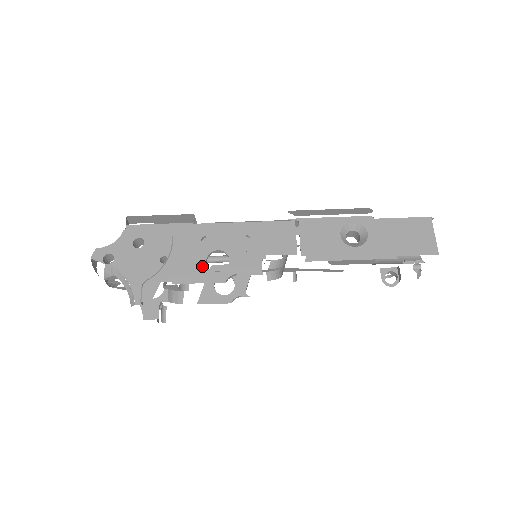
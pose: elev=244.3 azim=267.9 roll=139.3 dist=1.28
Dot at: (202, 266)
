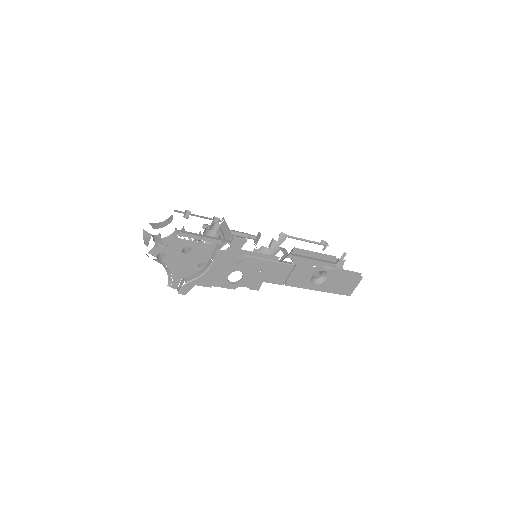
Dot at: (225, 279)
